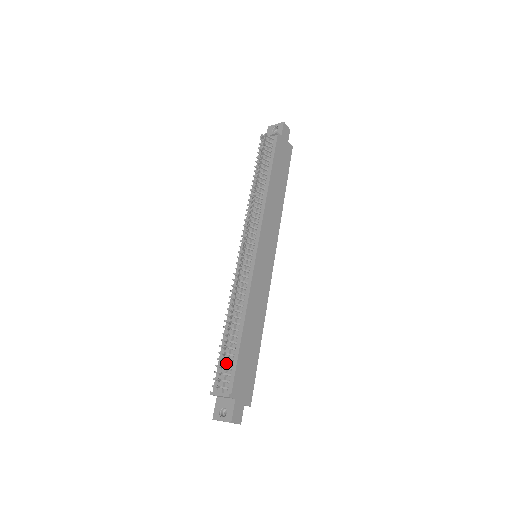
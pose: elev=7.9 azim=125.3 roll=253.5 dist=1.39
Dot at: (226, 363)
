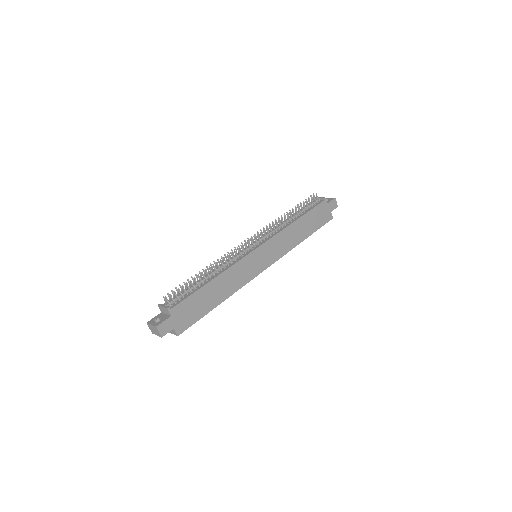
Dot at: (183, 292)
